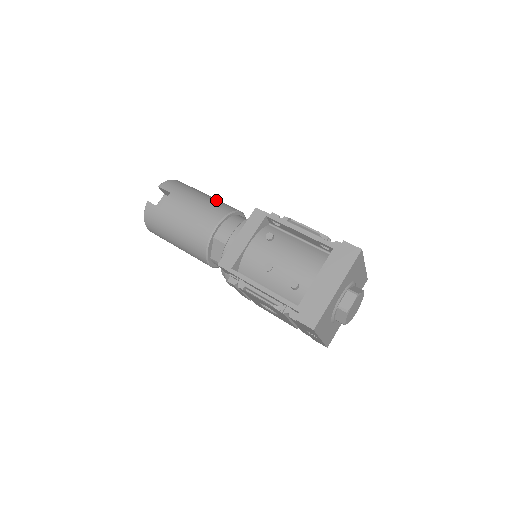
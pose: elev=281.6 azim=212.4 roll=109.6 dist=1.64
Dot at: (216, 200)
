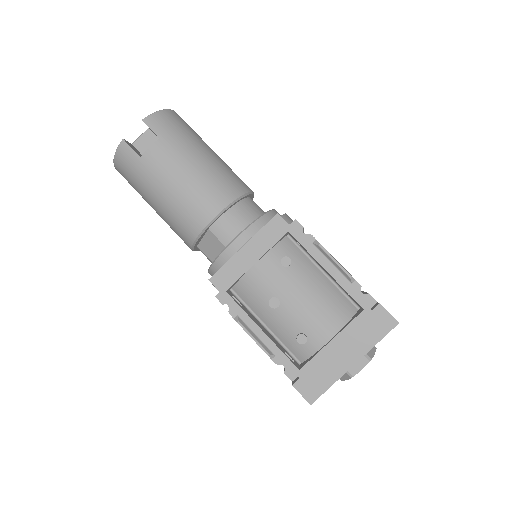
Dot at: (221, 166)
